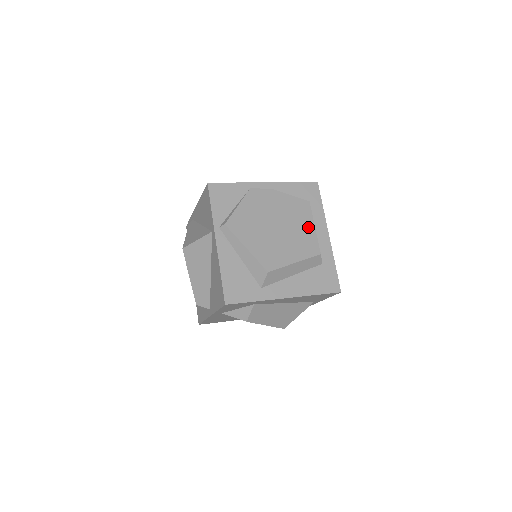
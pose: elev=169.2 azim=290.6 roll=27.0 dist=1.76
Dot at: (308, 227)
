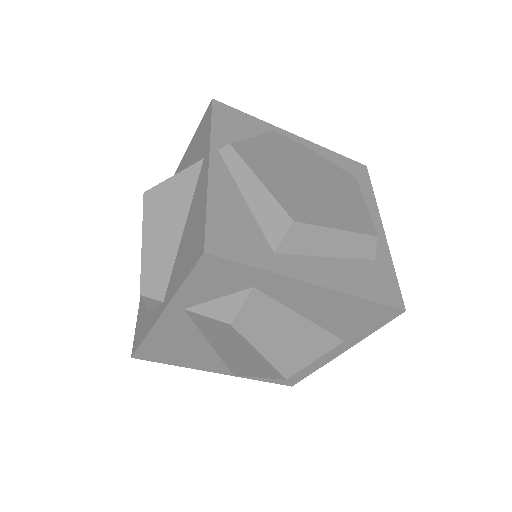
Dot at: (356, 201)
